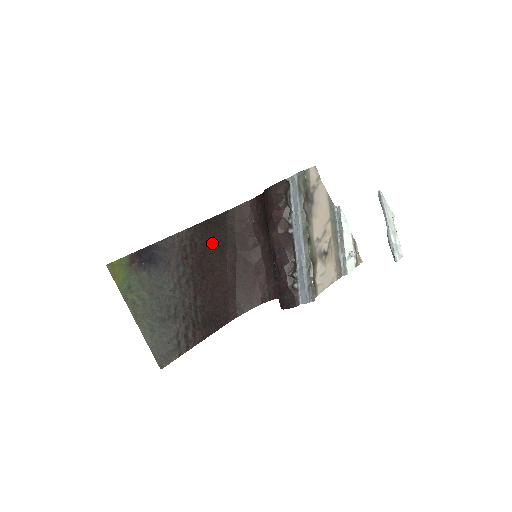
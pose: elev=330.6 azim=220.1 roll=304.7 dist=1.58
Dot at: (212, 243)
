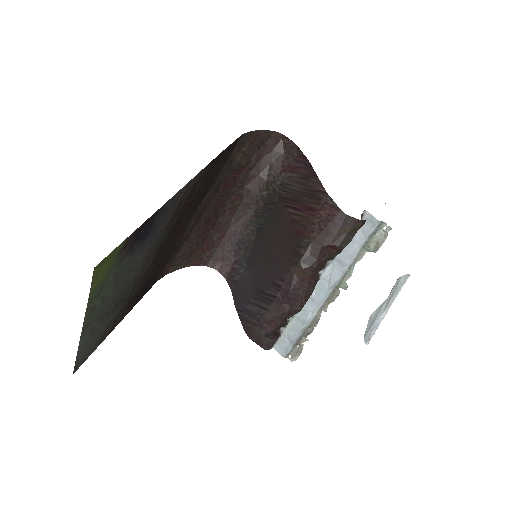
Dot at: (205, 185)
